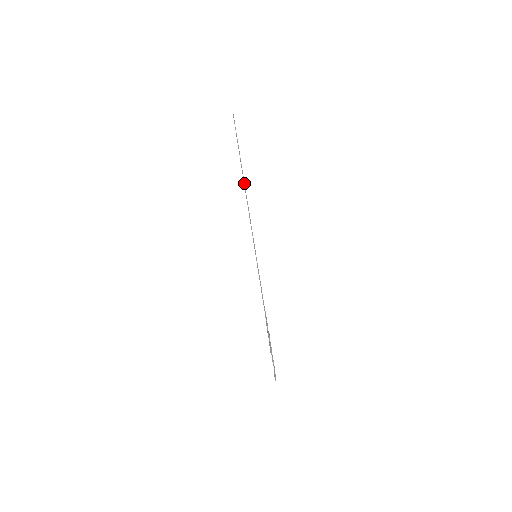
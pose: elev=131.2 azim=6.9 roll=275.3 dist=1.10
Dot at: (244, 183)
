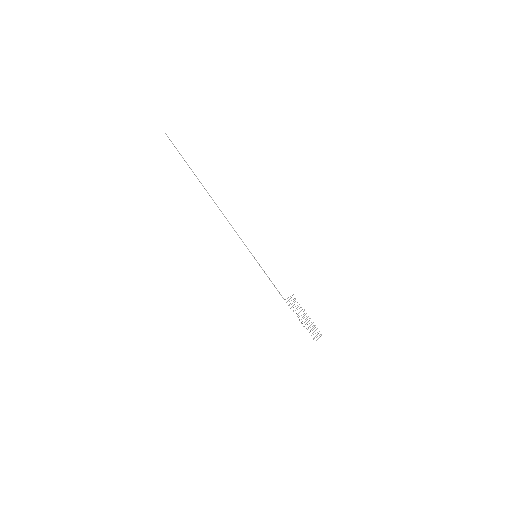
Dot at: occluded
